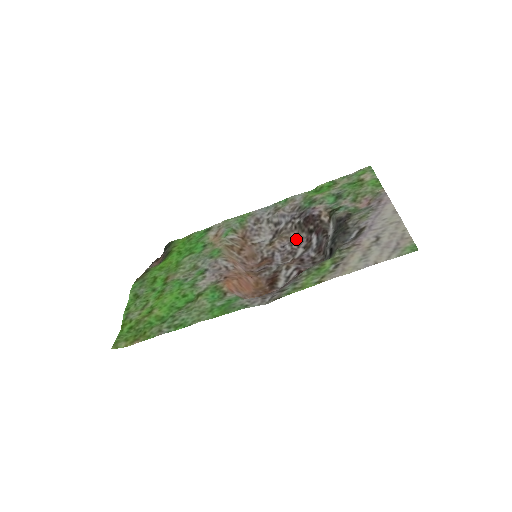
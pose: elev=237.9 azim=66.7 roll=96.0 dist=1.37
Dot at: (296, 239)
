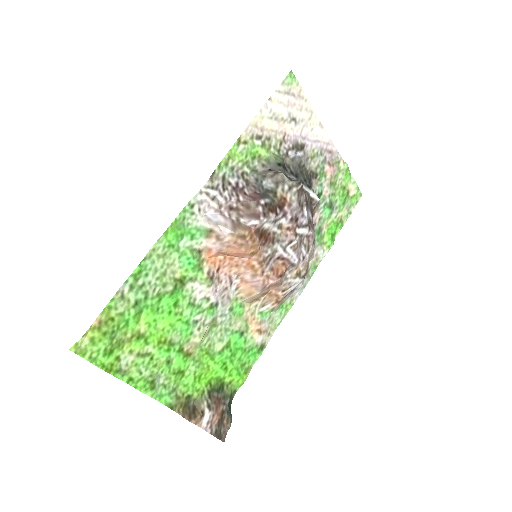
Dot at: (312, 245)
